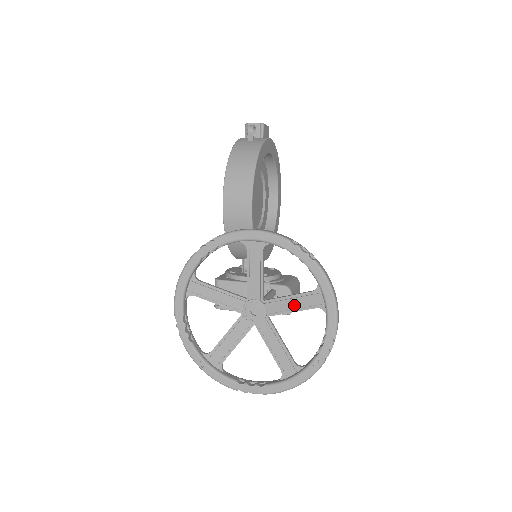
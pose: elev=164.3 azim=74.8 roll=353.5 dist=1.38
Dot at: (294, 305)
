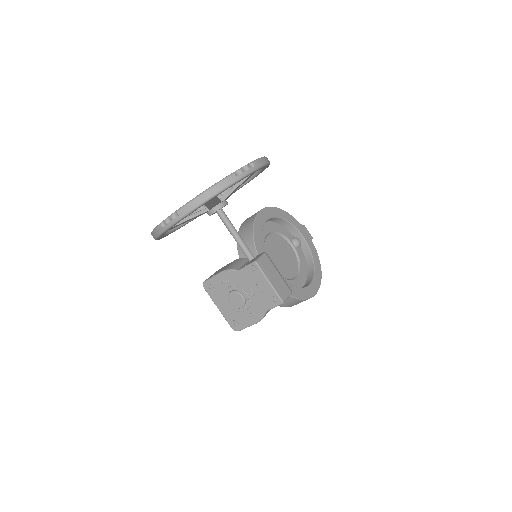
Dot at: occluded
